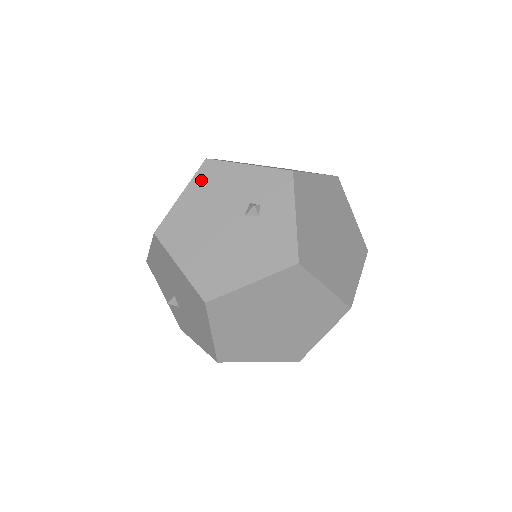
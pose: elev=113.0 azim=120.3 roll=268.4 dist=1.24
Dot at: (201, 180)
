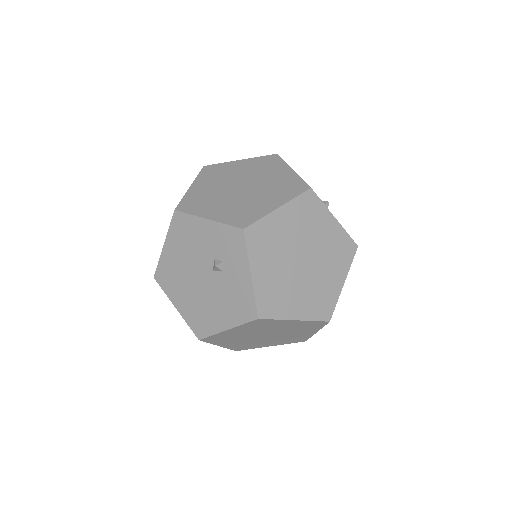
Dot at: (175, 232)
